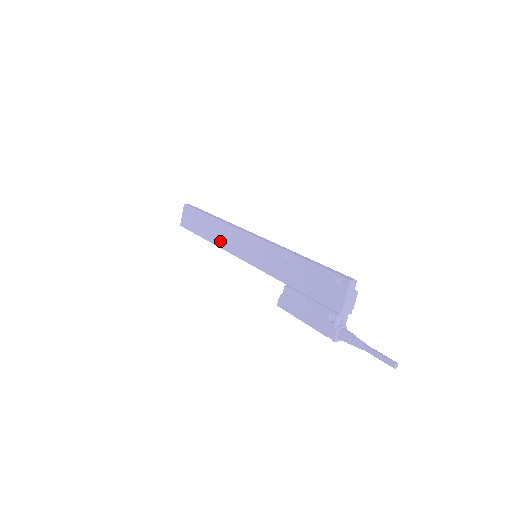
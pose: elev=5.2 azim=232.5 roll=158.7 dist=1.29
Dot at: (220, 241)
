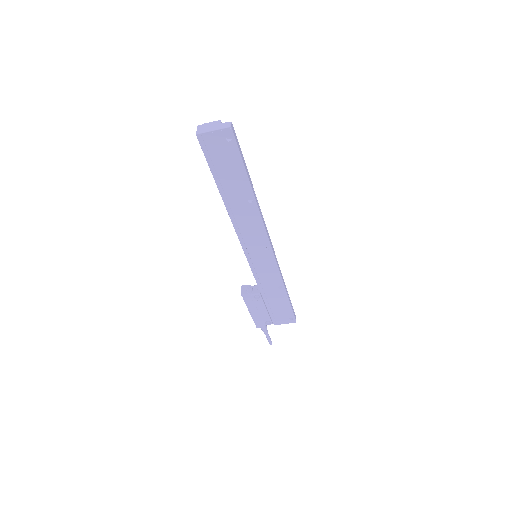
Dot at: (239, 222)
